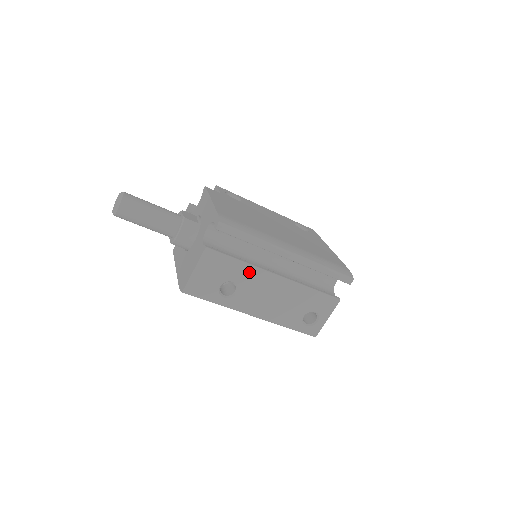
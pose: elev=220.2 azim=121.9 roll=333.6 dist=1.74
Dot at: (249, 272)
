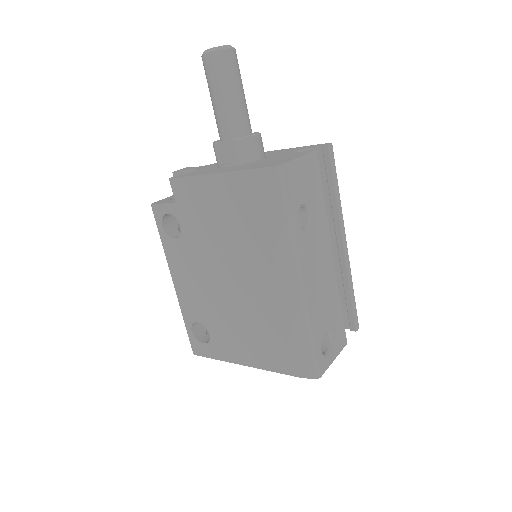
Dot at: (323, 220)
